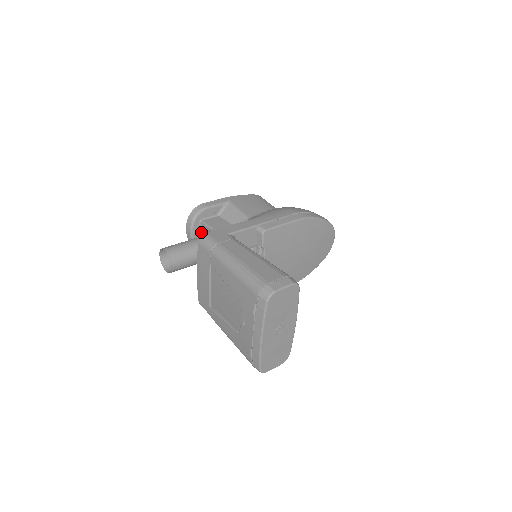
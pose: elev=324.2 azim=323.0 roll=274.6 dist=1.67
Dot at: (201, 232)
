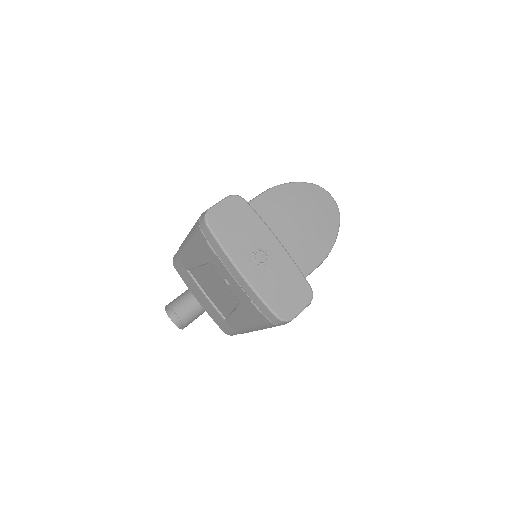
Dot at: occluded
